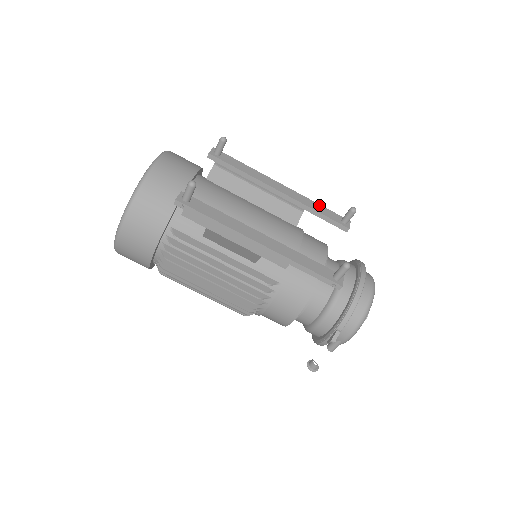
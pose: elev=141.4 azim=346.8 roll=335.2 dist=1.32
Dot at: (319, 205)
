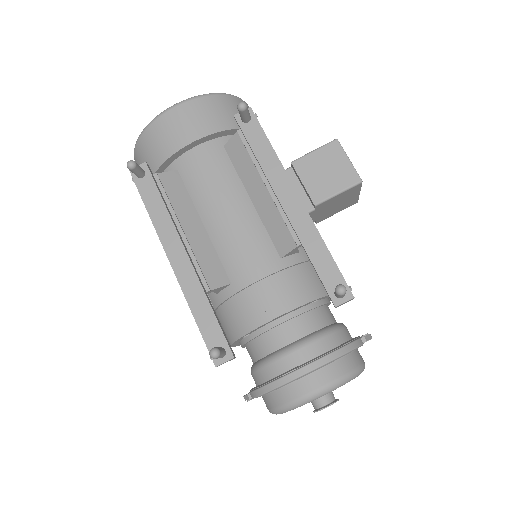
Dot at: (325, 249)
